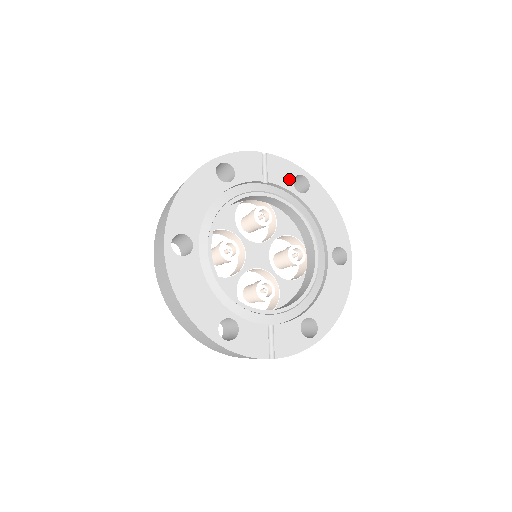
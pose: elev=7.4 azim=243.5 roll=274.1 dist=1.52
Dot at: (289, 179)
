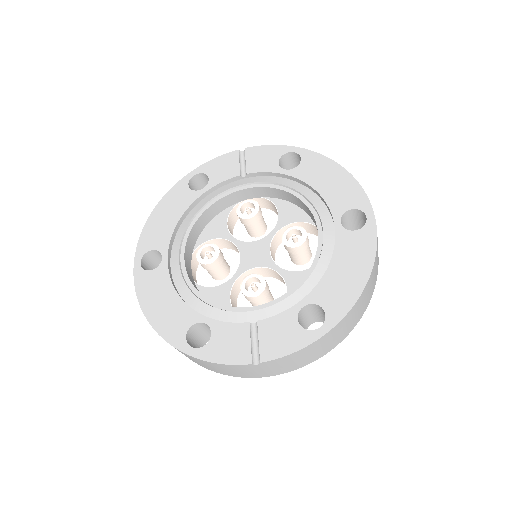
Dot at: (273, 162)
